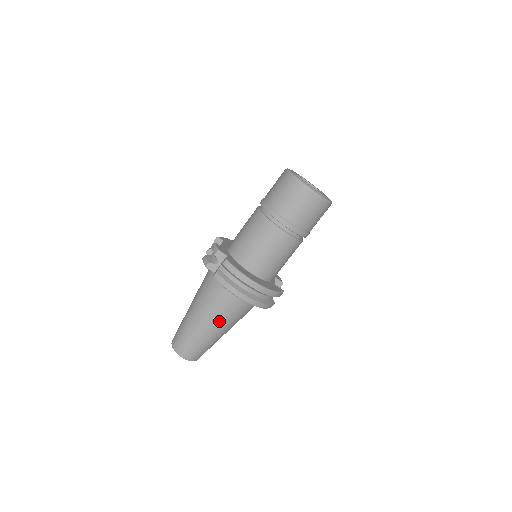
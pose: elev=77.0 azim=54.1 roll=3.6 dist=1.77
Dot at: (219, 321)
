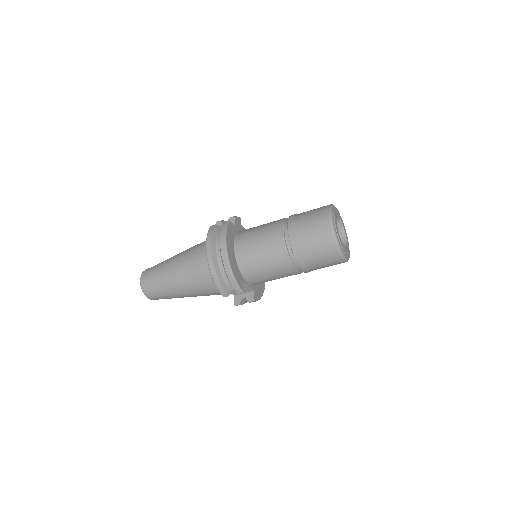
Dot at: (183, 268)
